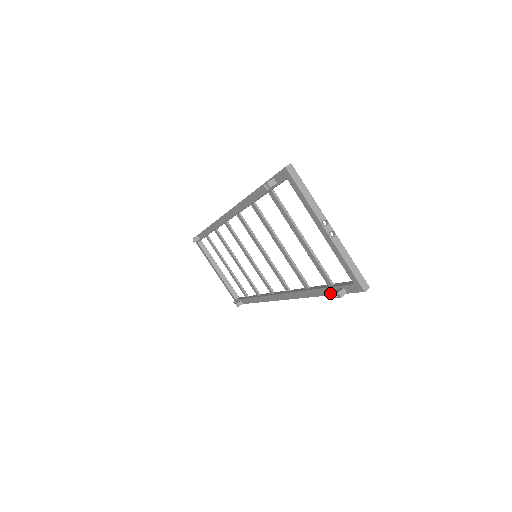
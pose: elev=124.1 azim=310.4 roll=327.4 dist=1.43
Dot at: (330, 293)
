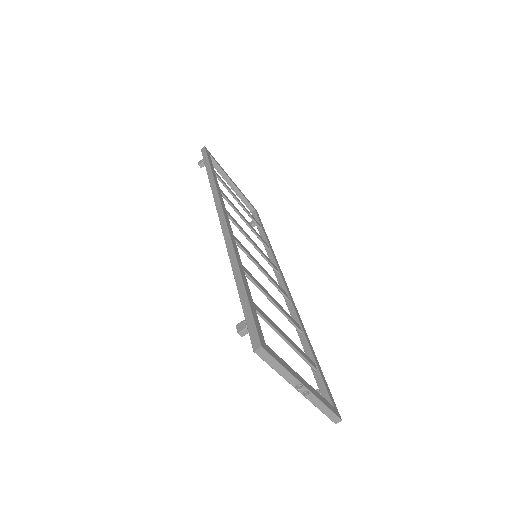
Dot at: occluded
